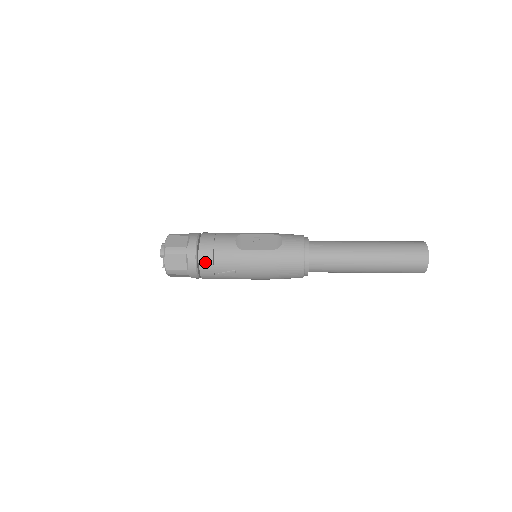
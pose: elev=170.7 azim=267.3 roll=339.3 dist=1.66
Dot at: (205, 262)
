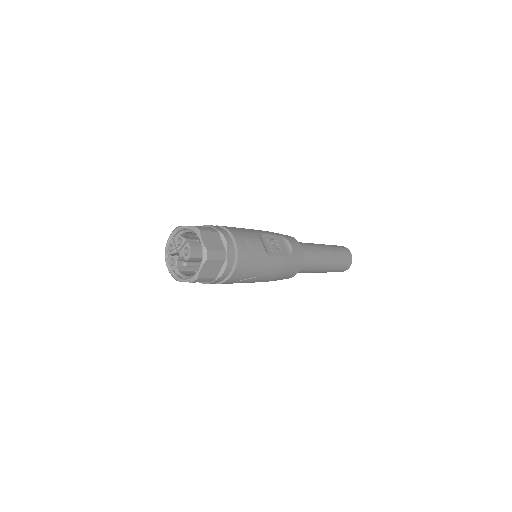
Dot at: (240, 269)
